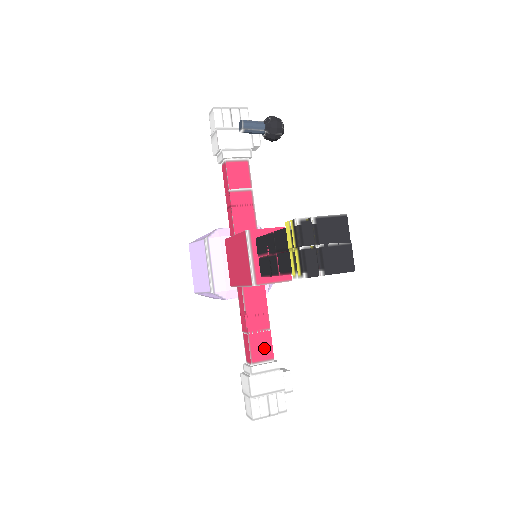
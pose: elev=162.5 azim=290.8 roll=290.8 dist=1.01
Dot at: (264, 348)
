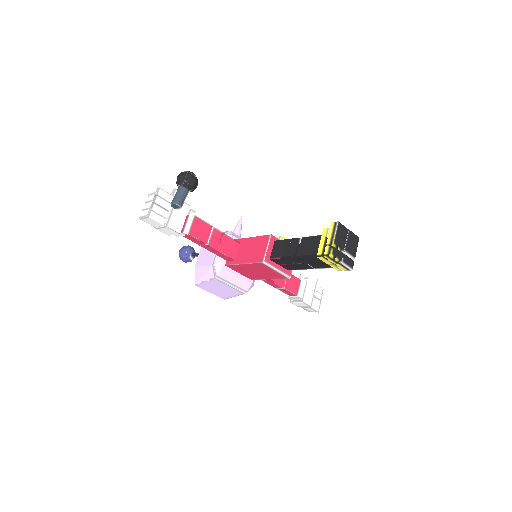
Dot at: (294, 283)
